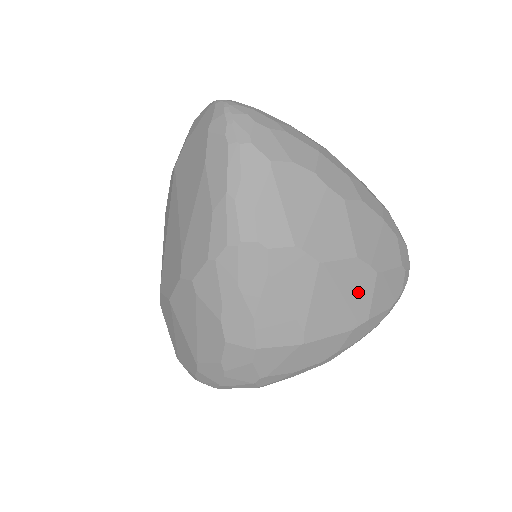
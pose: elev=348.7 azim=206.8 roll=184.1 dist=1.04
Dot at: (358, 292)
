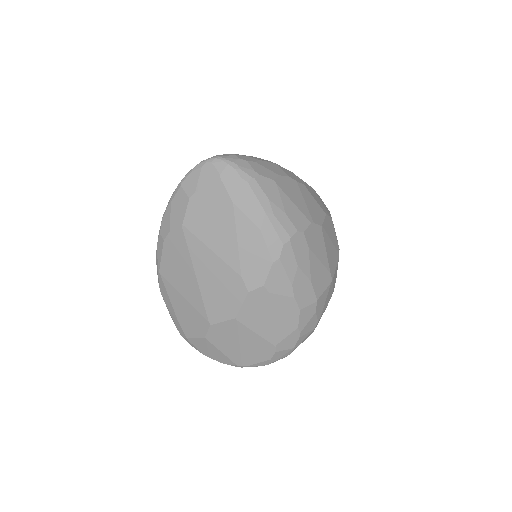
Dot at: (333, 235)
